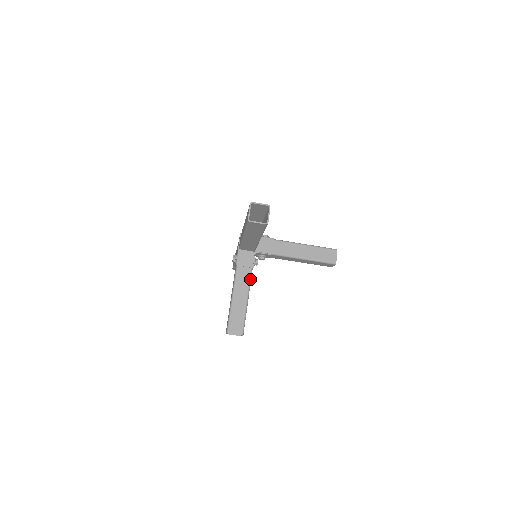
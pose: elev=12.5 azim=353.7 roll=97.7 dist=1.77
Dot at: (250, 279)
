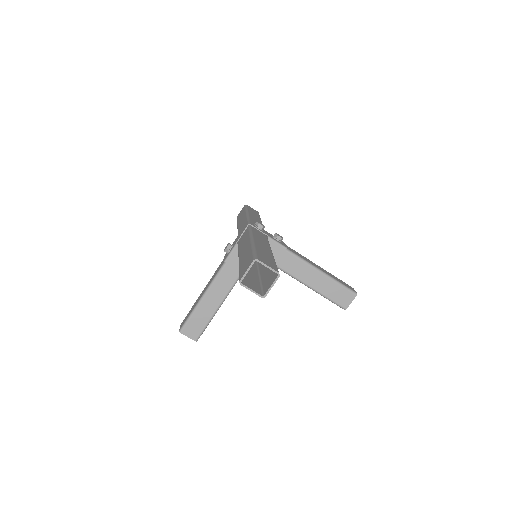
Dot at: (234, 284)
